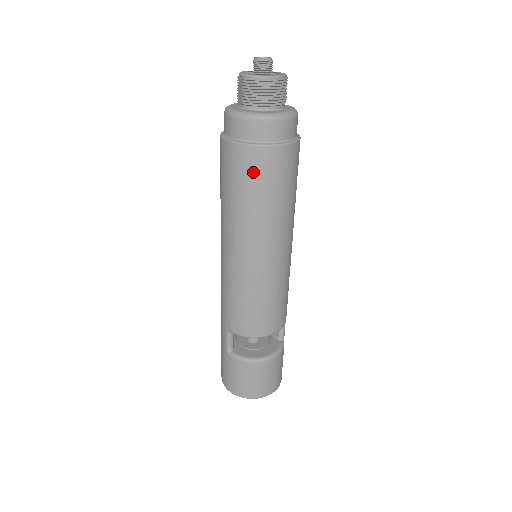
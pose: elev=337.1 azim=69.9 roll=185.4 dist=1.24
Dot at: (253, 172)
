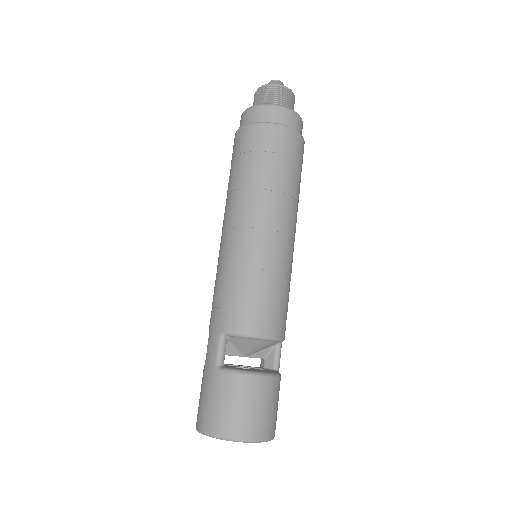
Dot at: (271, 146)
